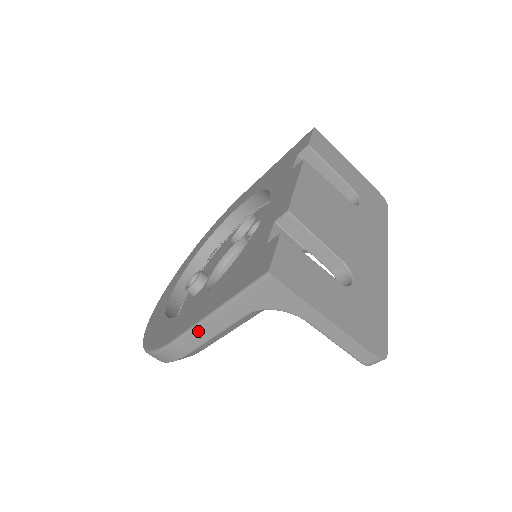
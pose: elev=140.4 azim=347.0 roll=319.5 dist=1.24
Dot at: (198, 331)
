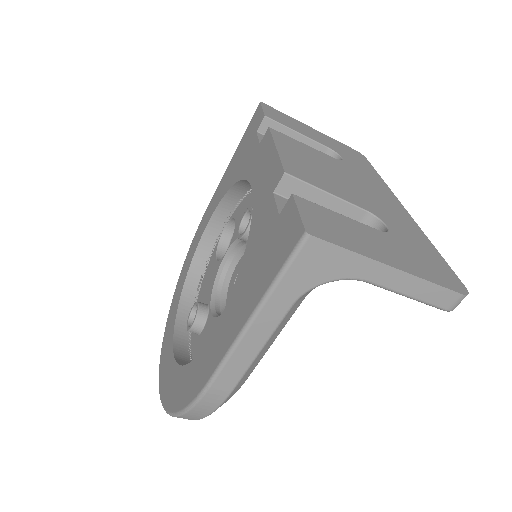
Dot at: (237, 354)
